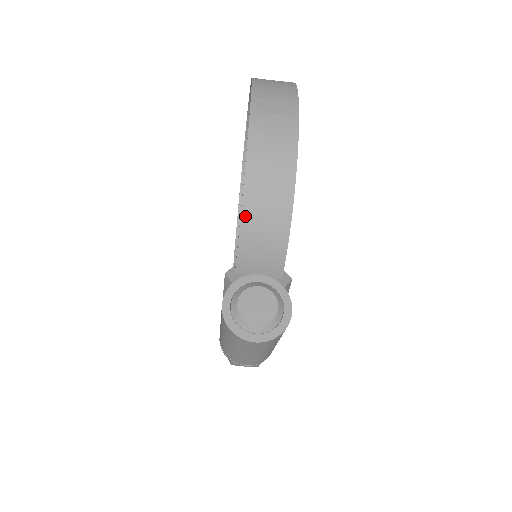
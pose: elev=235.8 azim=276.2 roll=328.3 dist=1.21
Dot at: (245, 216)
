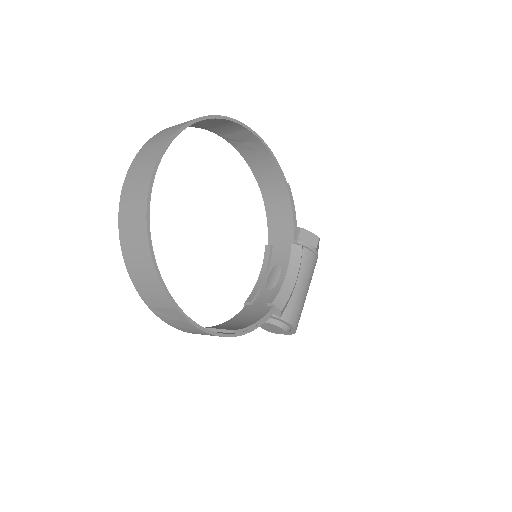
Dot at: occluded
